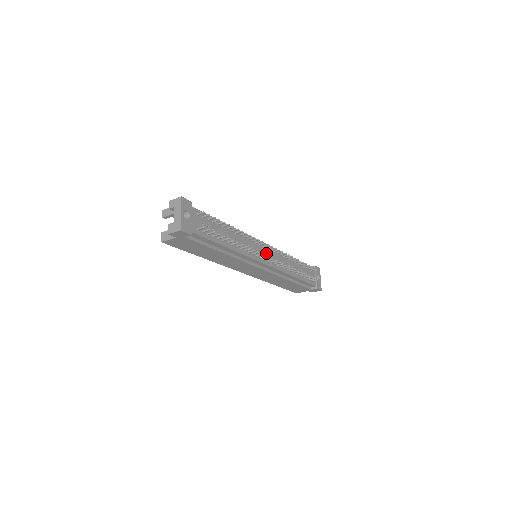
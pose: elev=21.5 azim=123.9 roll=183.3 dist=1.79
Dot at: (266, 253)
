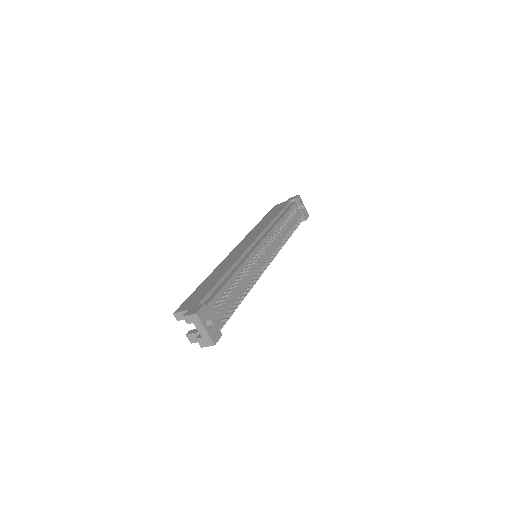
Dot at: (265, 251)
